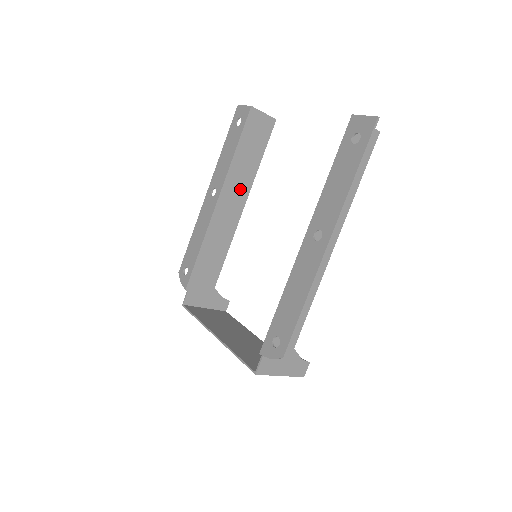
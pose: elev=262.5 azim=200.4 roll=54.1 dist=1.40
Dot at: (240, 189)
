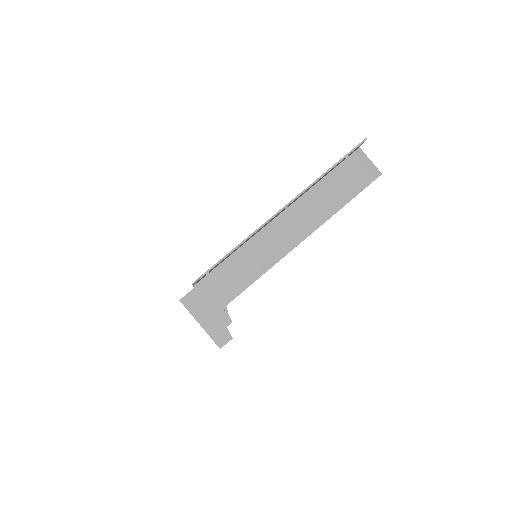
Dot at: occluded
